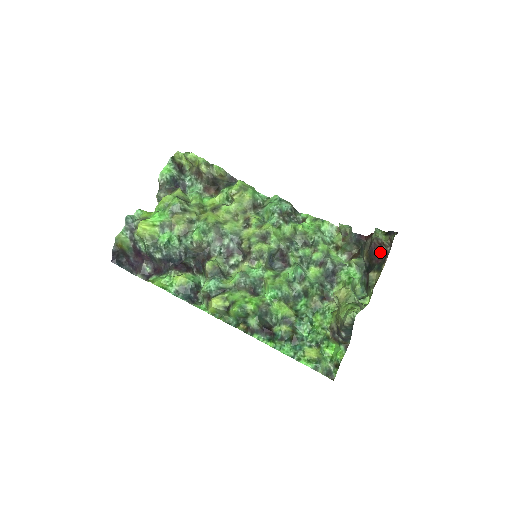
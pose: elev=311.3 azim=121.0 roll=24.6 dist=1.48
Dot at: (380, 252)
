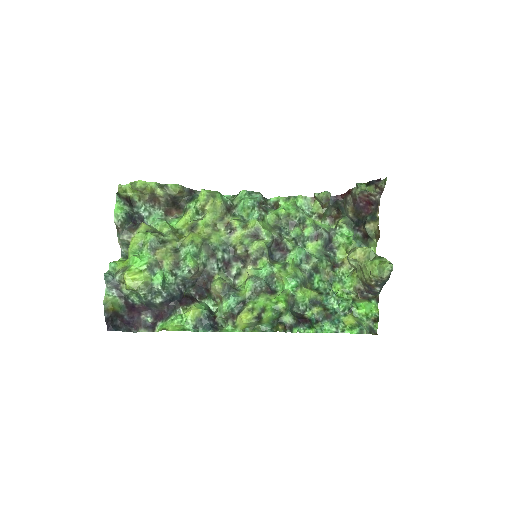
Dot at: (368, 203)
